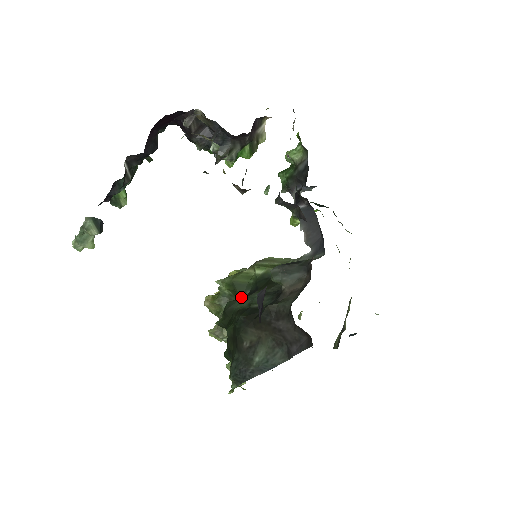
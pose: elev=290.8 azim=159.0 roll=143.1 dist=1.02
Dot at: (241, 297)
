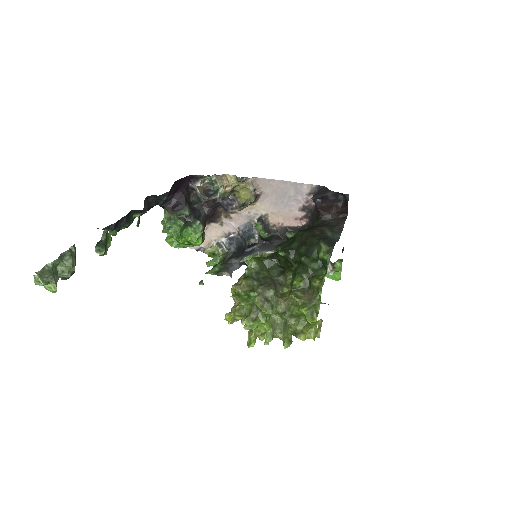
Dot at: (272, 259)
